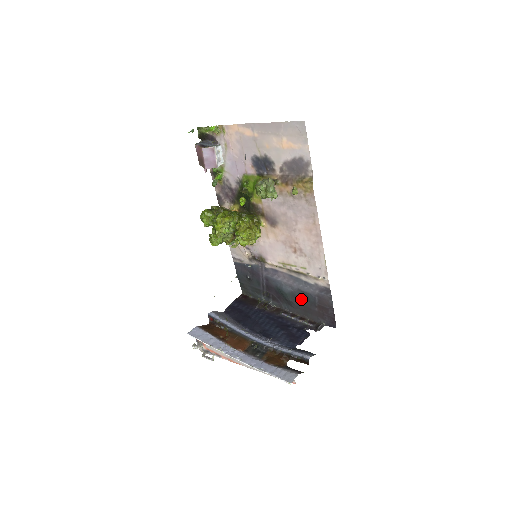
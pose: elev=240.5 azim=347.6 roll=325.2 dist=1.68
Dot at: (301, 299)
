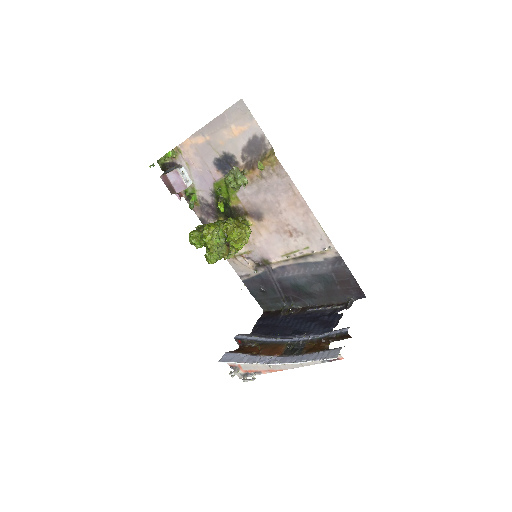
Dot at: (320, 285)
